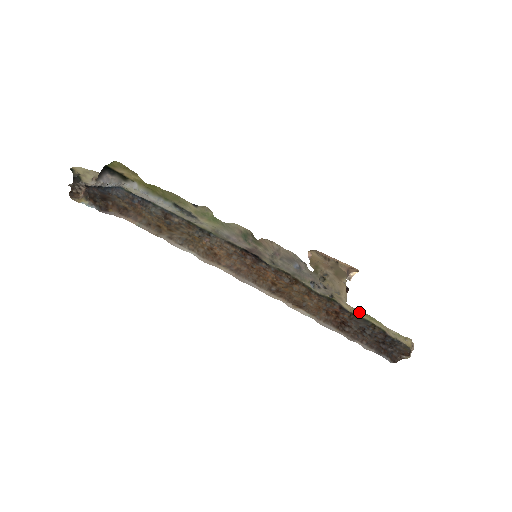
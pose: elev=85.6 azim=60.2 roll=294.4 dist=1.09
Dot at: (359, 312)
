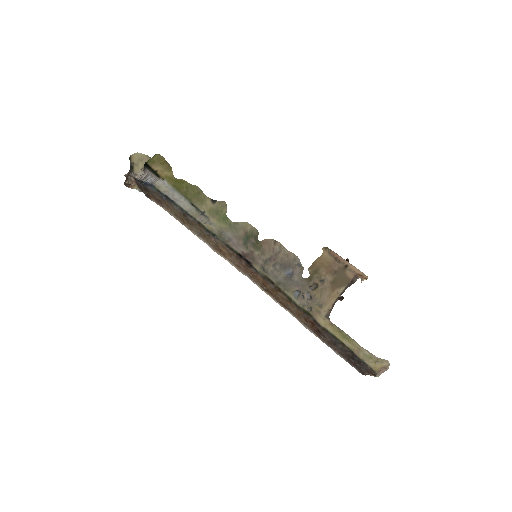
Dot at: (334, 328)
